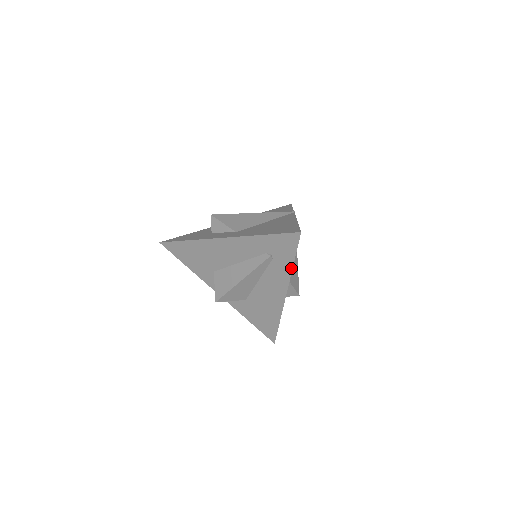
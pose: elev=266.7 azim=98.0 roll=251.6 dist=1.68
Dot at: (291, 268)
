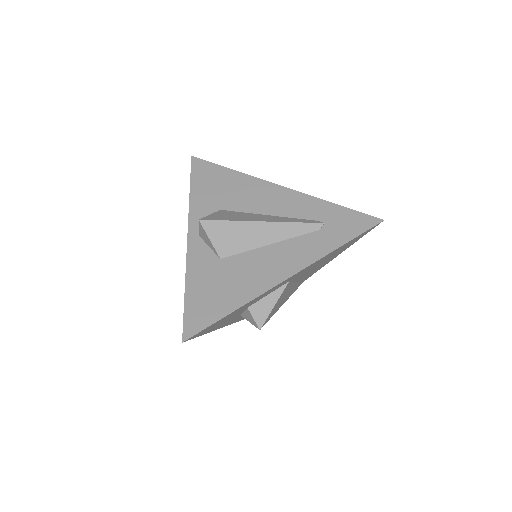
Dot at: (334, 249)
